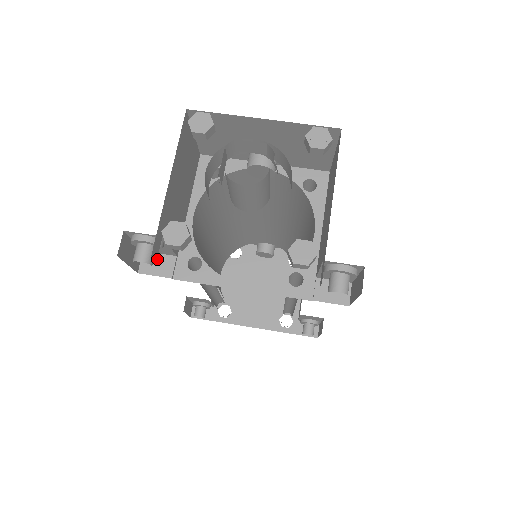
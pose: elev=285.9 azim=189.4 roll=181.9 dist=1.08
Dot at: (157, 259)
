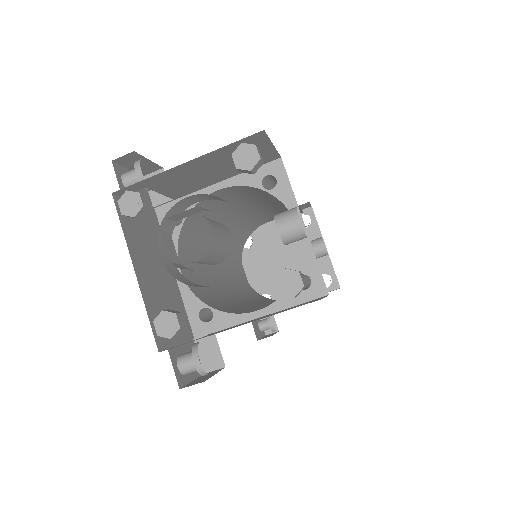
Dot at: occluded
